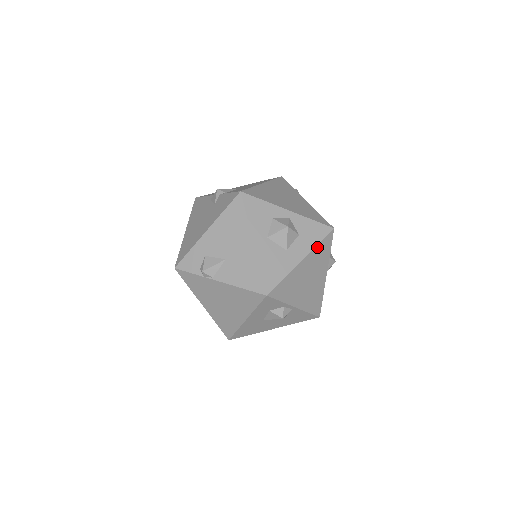
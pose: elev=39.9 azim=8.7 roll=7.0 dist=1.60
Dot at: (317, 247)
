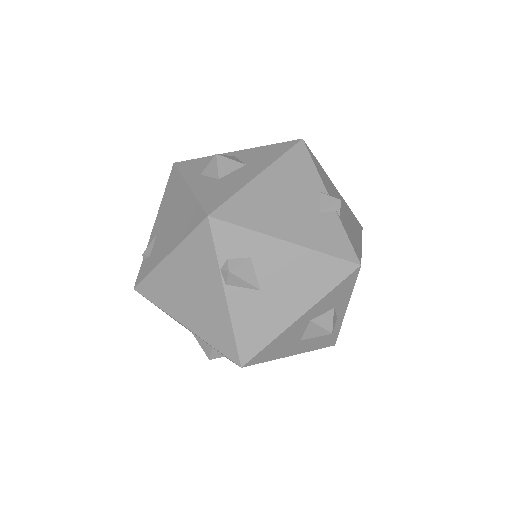
Dot at: (311, 350)
